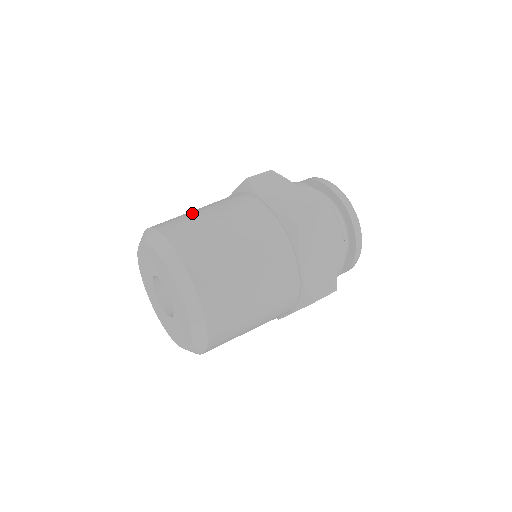
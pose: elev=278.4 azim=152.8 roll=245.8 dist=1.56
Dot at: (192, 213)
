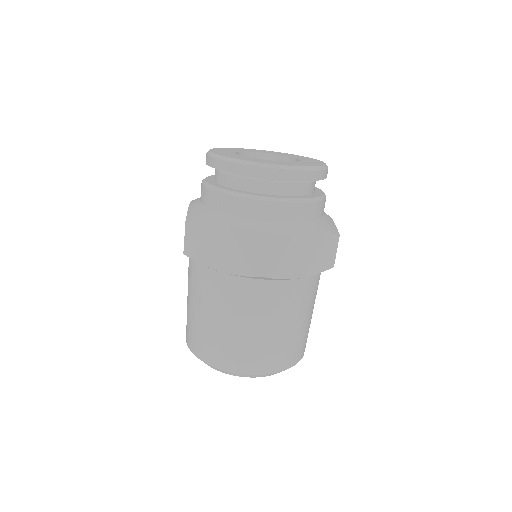
Dot at: (194, 318)
